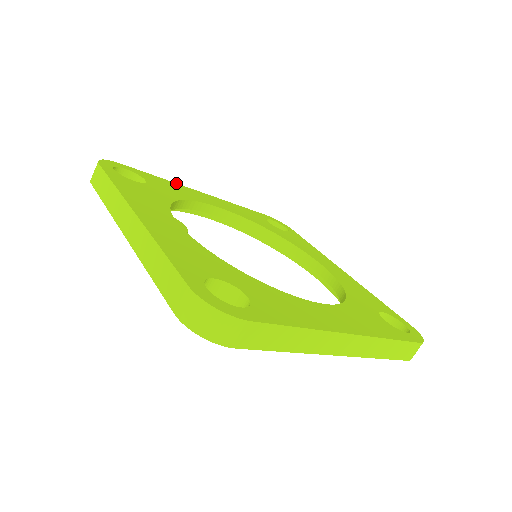
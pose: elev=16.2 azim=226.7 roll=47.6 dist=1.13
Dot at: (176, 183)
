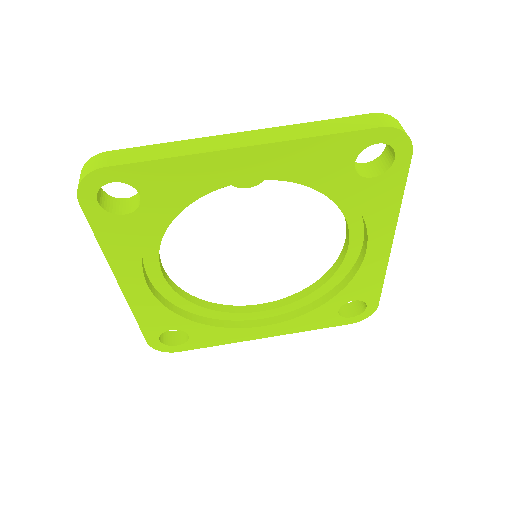
Dot at: occluded
